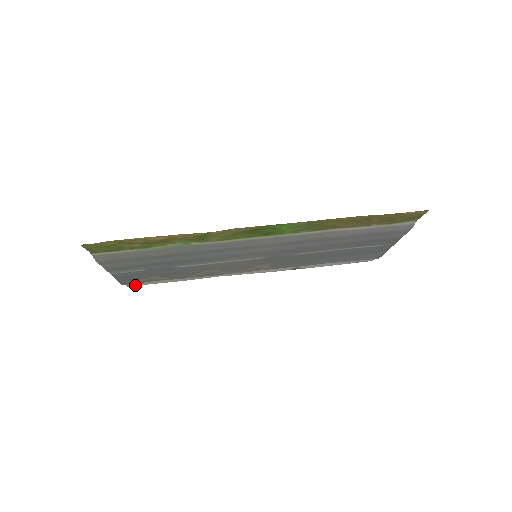
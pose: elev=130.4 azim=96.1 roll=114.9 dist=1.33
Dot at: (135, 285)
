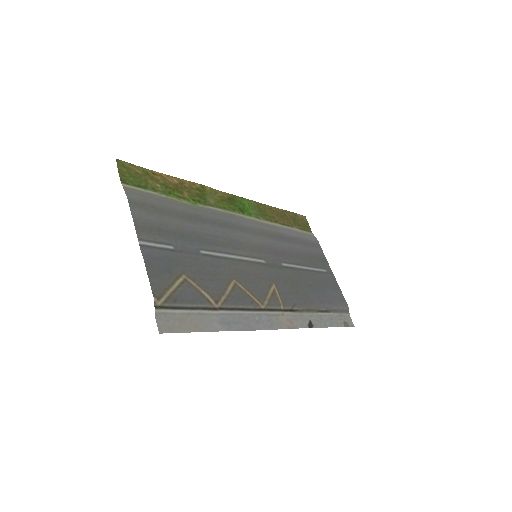
Dot at: (168, 332)
